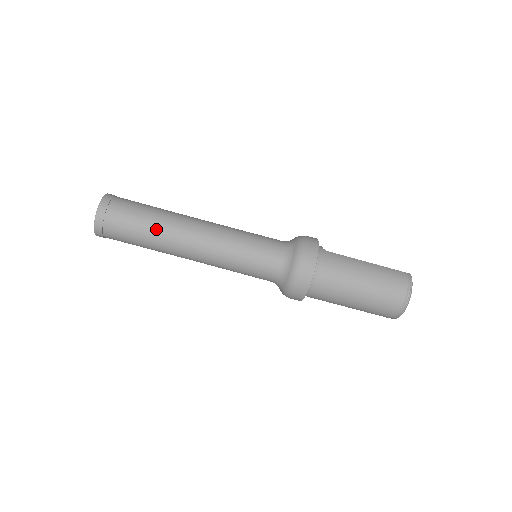
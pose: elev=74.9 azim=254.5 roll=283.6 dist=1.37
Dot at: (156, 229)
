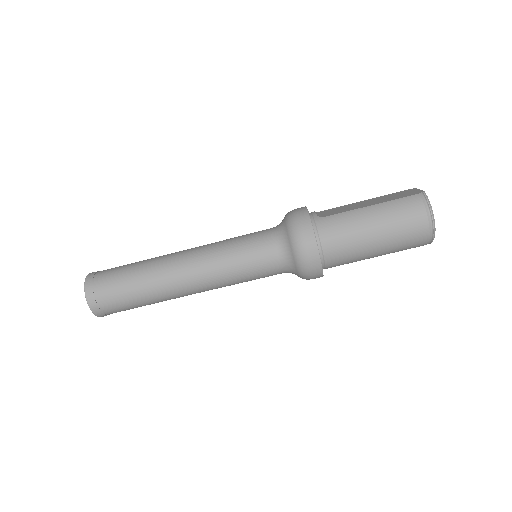
Dot at: (147, 288)
